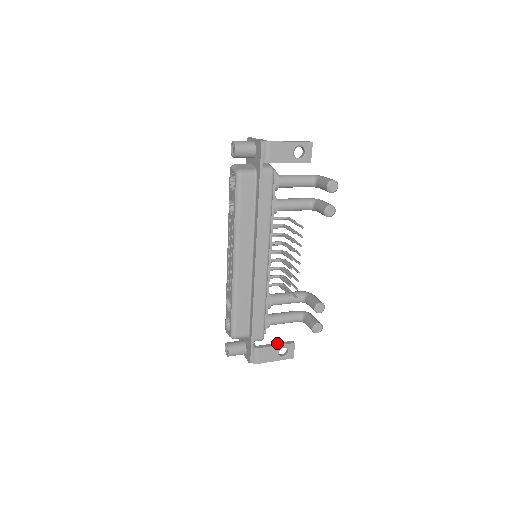
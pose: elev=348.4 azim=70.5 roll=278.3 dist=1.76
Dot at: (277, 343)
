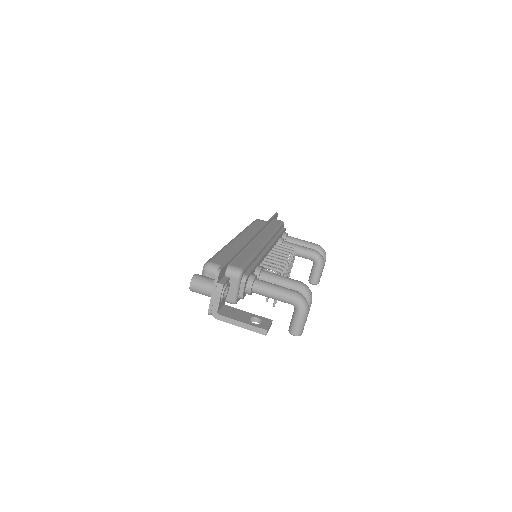
Dot at: occluded
